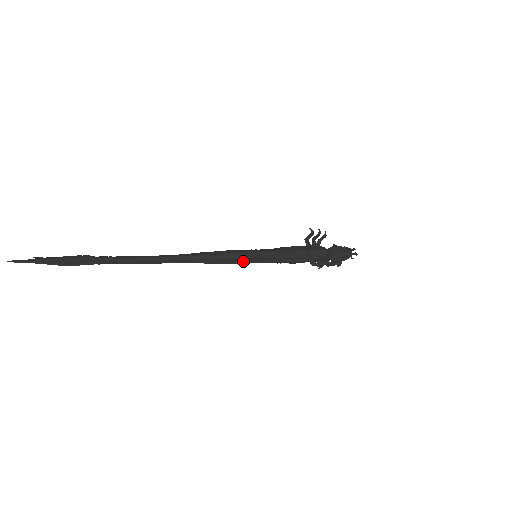
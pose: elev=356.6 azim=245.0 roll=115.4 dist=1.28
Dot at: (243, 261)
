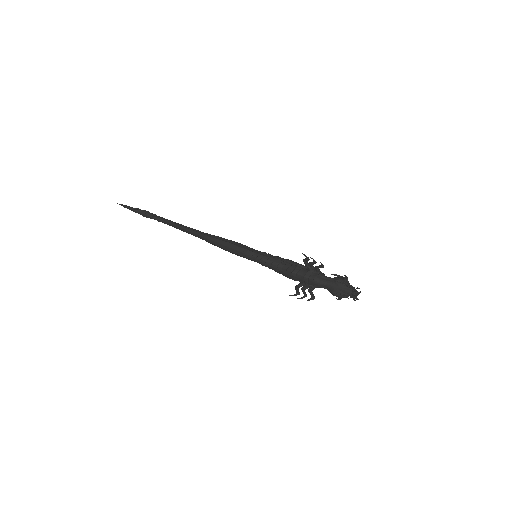
Dot at: (242, 256)
